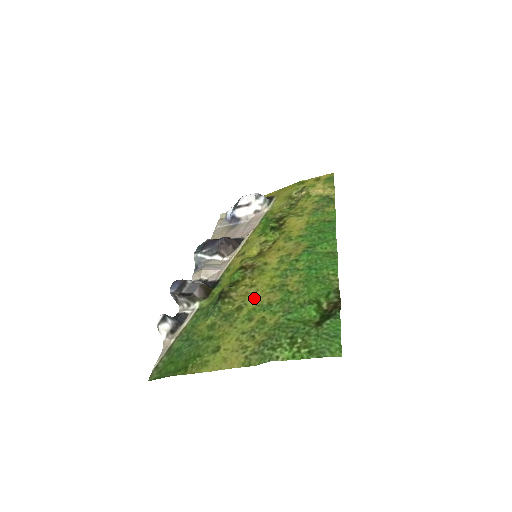
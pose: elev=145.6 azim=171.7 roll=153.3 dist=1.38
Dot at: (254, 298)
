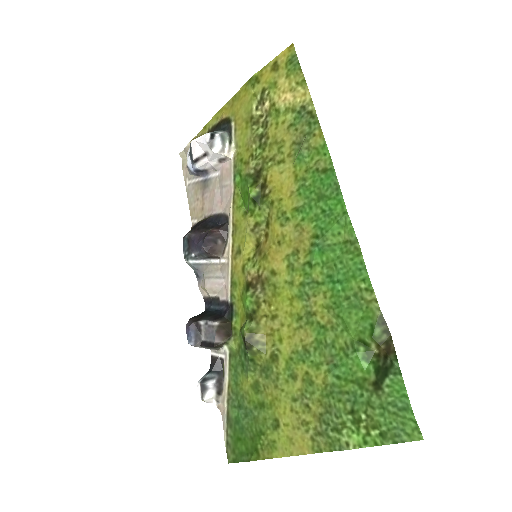
Dot at: (284, 340)
